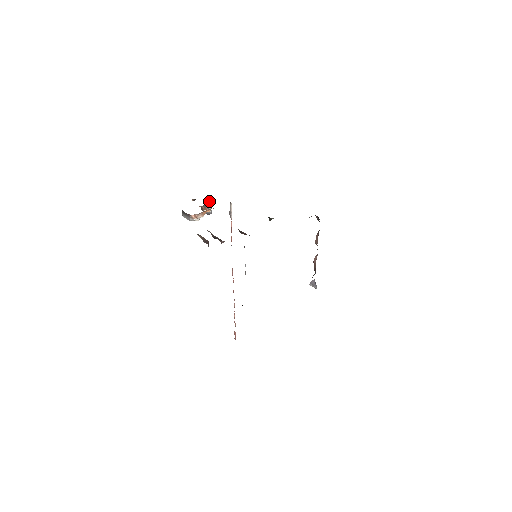
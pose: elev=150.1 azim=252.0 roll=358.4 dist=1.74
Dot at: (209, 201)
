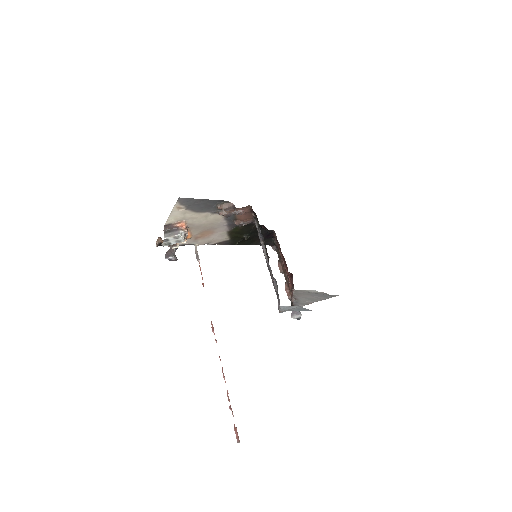
Dot at: occluded
